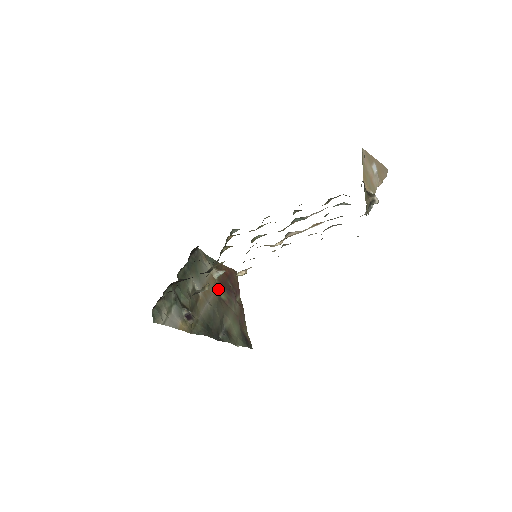
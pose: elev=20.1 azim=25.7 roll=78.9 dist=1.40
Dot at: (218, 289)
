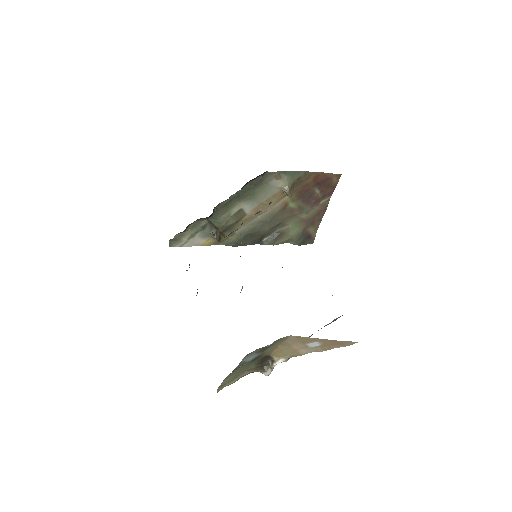
Dot at: (287, 200)
